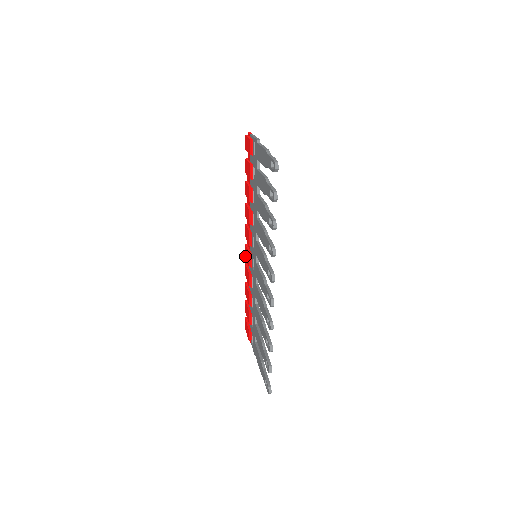
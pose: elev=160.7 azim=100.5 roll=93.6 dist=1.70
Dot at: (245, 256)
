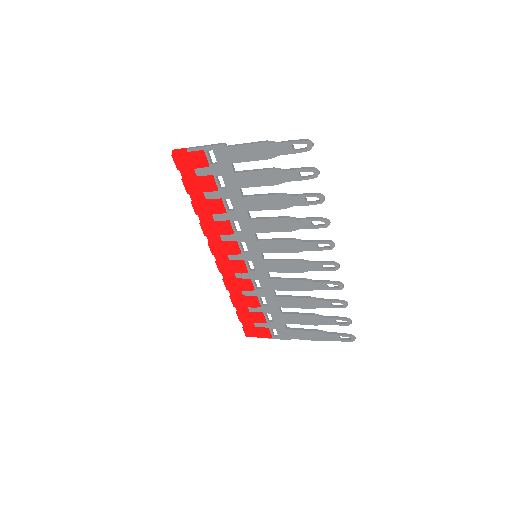
Dot at: (221, 272)
